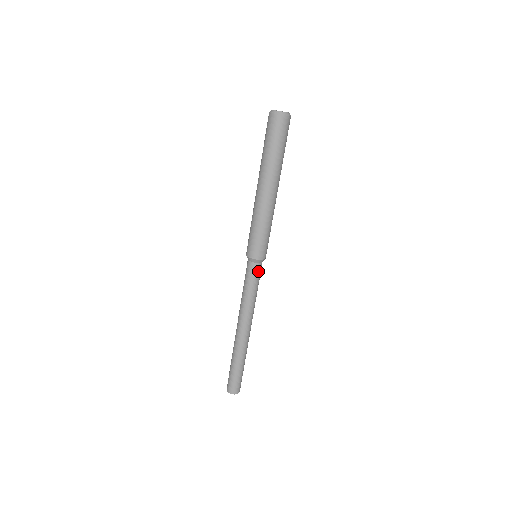
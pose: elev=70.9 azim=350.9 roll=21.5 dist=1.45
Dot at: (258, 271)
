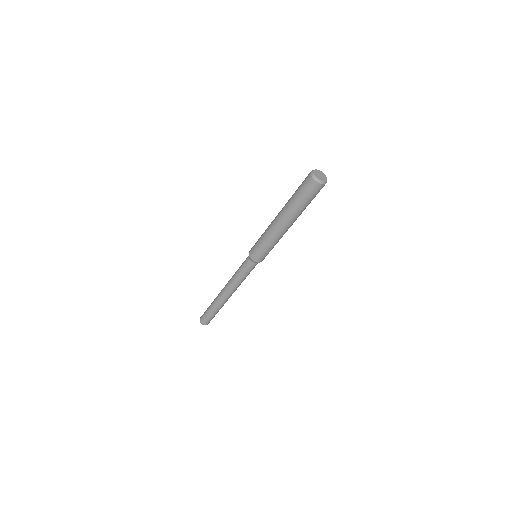
Dot at: (253, 267)
